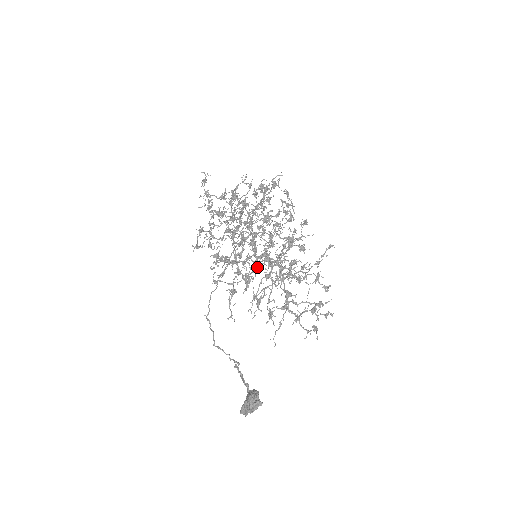
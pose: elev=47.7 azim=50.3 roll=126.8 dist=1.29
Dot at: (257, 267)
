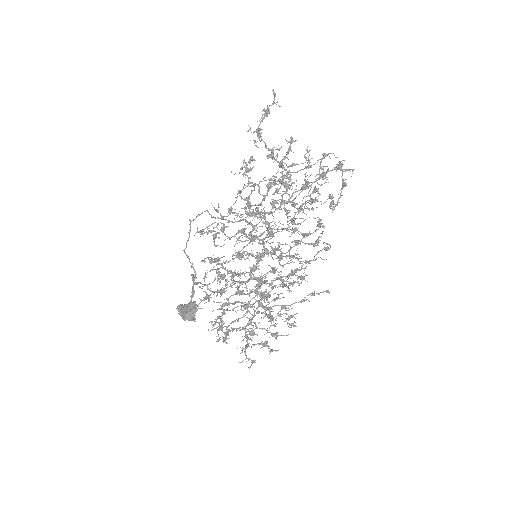
Dot at: (242, 292)
